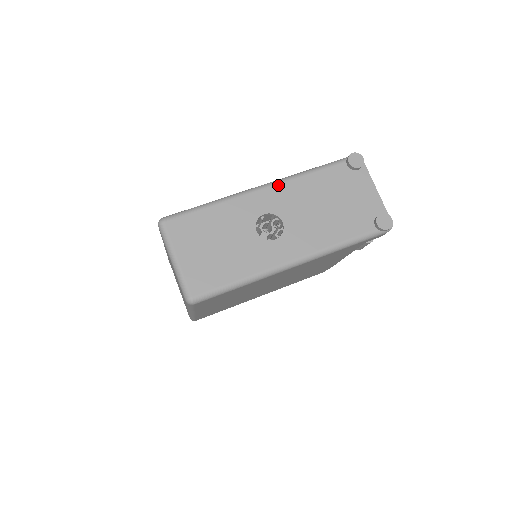
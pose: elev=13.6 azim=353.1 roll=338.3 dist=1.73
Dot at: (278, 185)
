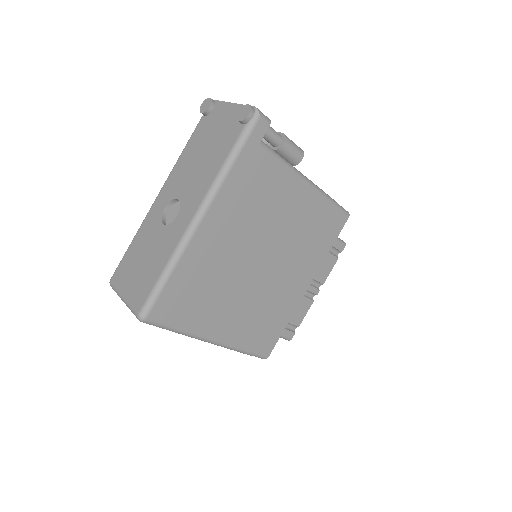
Dot at: (167, 181)
